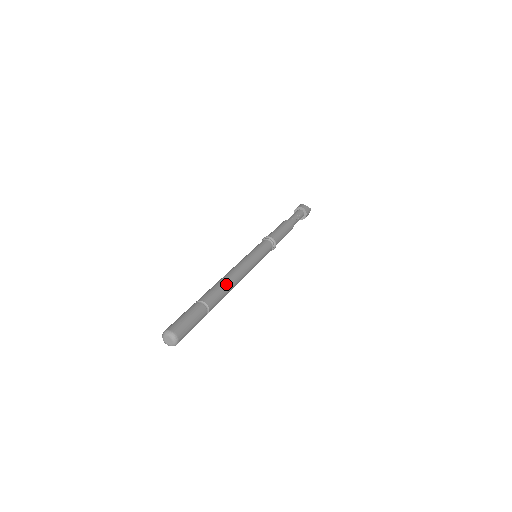
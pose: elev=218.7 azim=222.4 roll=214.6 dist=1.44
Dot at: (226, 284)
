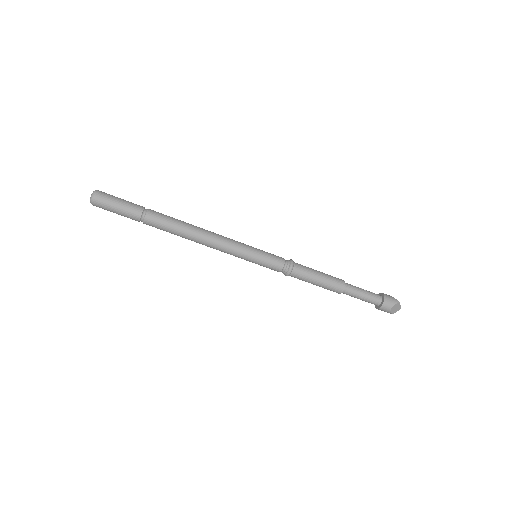
Dot at: (185, 222)
